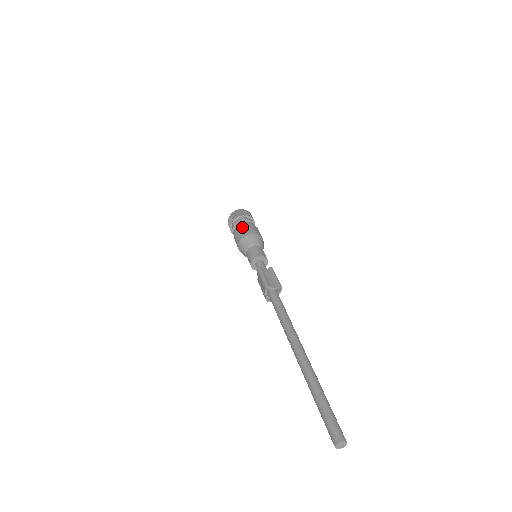
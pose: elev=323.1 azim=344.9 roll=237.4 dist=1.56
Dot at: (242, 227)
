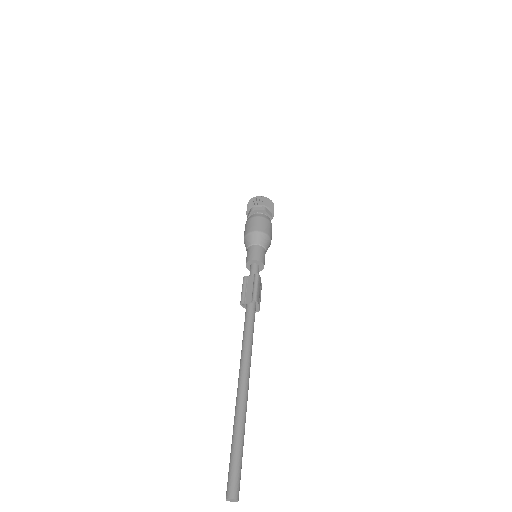
Dot at: (246, 224)
